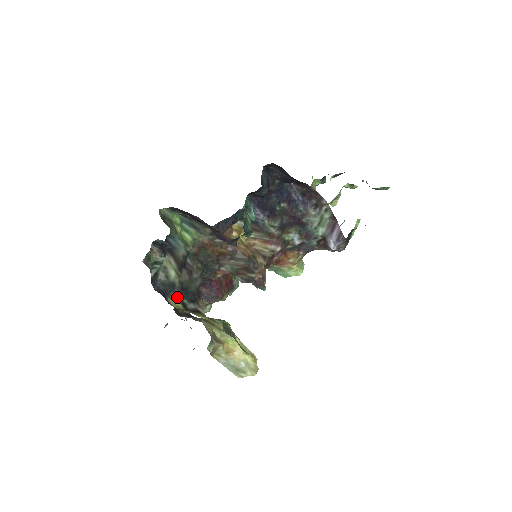
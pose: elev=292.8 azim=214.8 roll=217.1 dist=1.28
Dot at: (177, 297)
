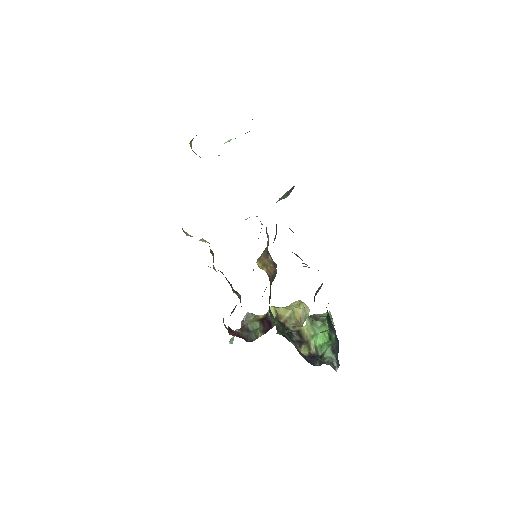
Dot at: (297, 345)
